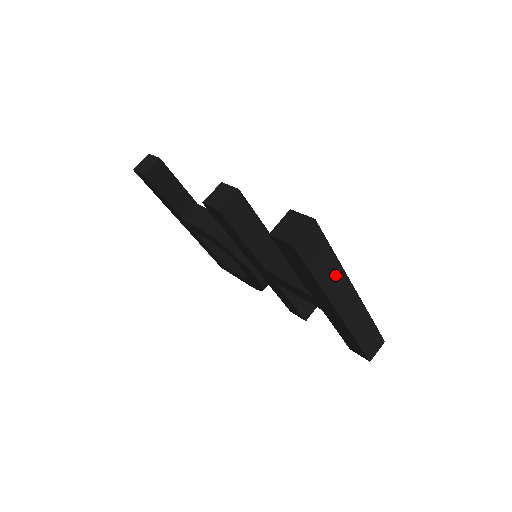
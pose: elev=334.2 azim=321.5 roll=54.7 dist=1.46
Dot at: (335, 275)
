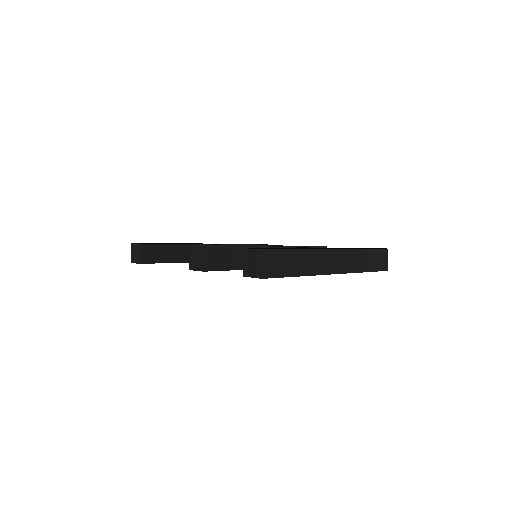
Dot at: (309, 259)
